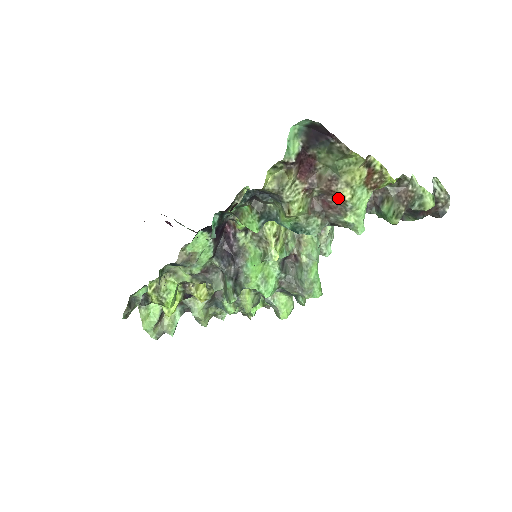
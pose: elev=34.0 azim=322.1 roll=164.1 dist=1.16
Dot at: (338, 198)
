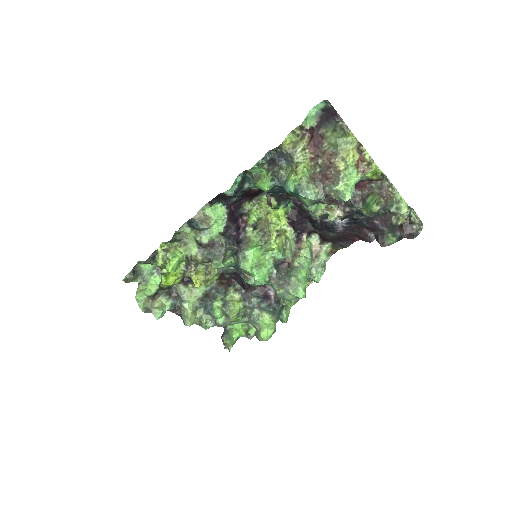
Dot at: (334, 170)
